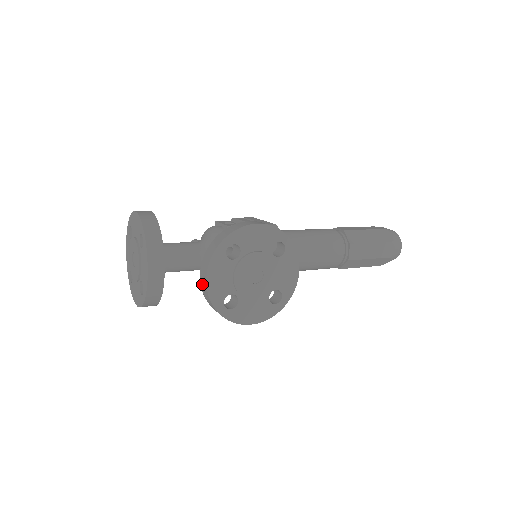
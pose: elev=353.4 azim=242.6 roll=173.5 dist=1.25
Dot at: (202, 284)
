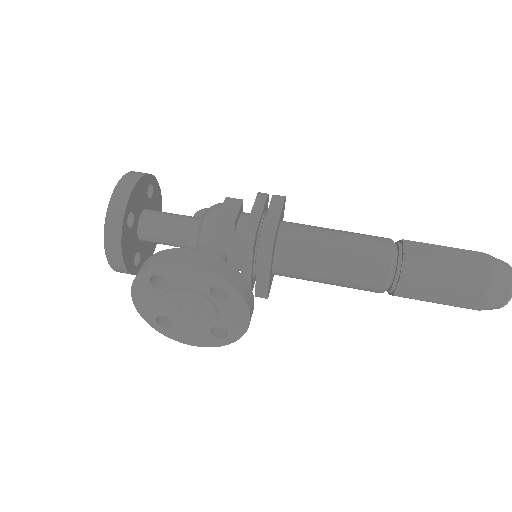
Dot at: occluded
